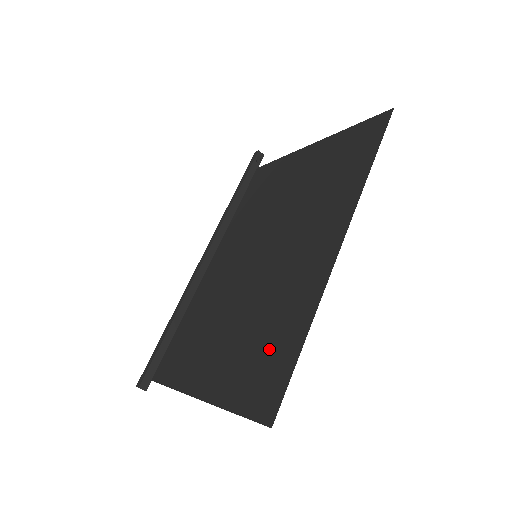
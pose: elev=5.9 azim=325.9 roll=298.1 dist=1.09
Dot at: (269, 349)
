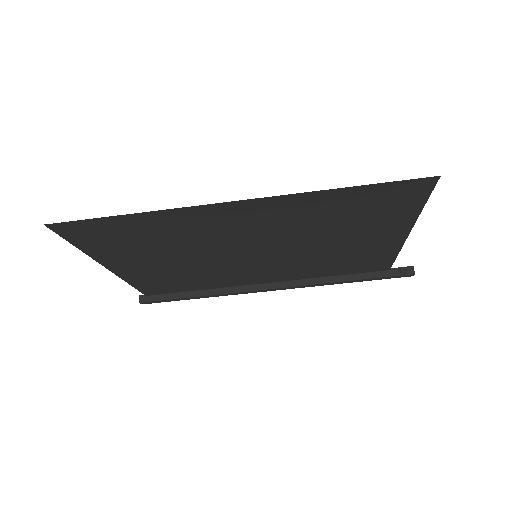
Dot at: (131, 234)
